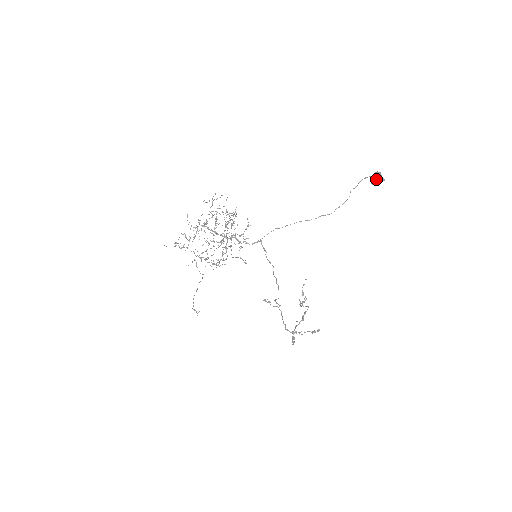
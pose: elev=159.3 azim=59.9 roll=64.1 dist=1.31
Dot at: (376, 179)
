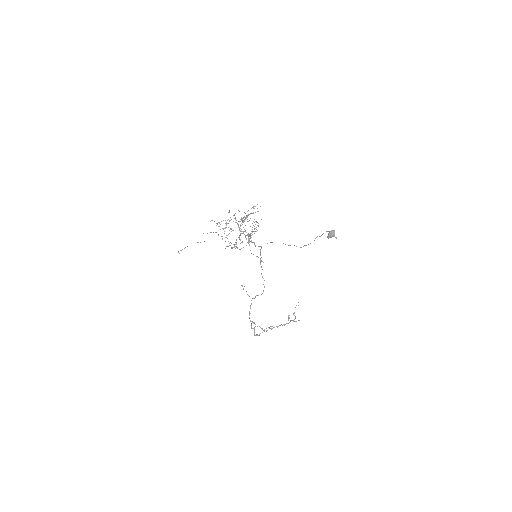
Dot at: (329, 234)
